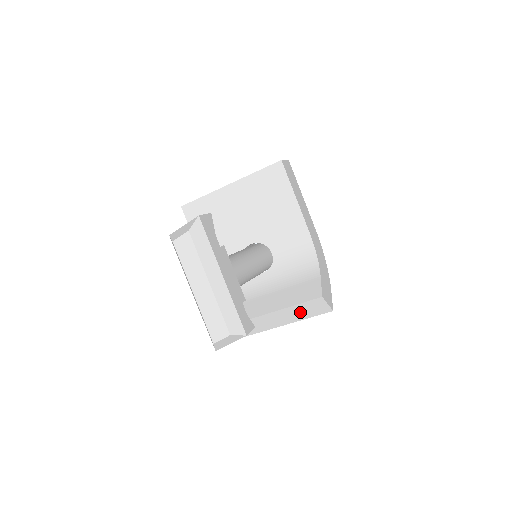
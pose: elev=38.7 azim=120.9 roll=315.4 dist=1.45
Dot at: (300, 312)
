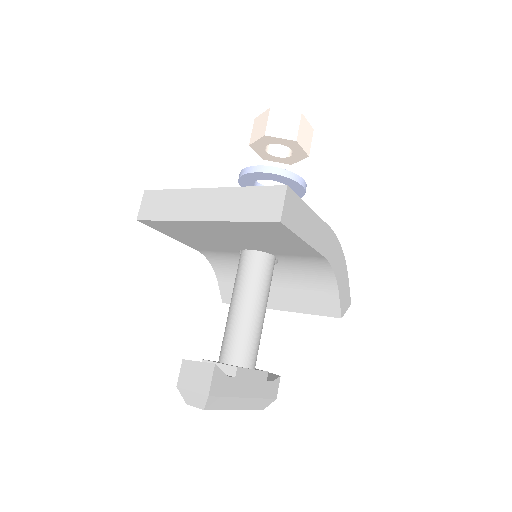
Dot at: occluded
